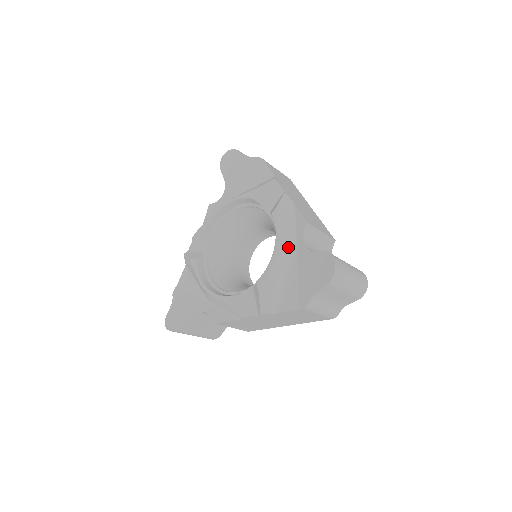
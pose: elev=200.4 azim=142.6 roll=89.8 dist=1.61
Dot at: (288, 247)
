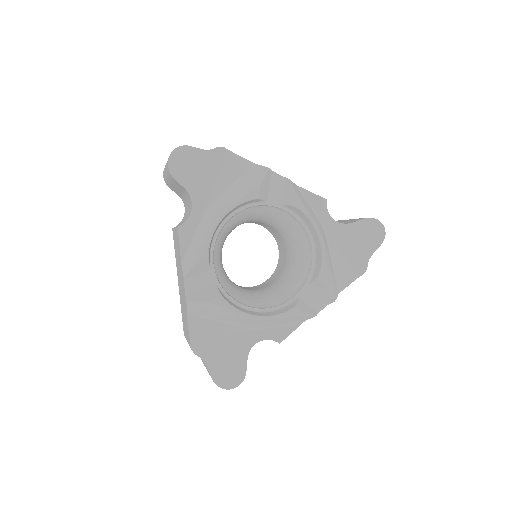
Dot at: (322, 230)
